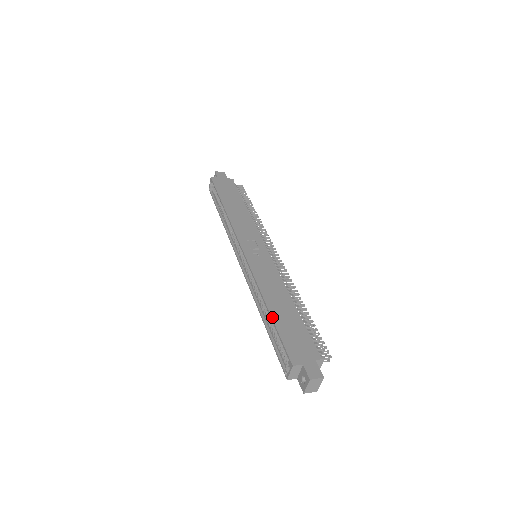
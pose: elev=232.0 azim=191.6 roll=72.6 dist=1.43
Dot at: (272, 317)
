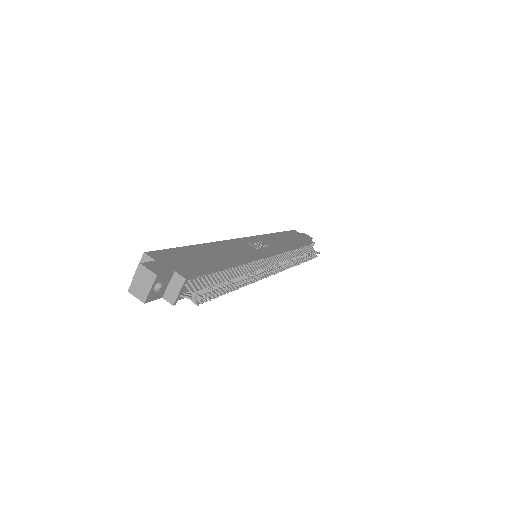
Dot at: (191, 245)
